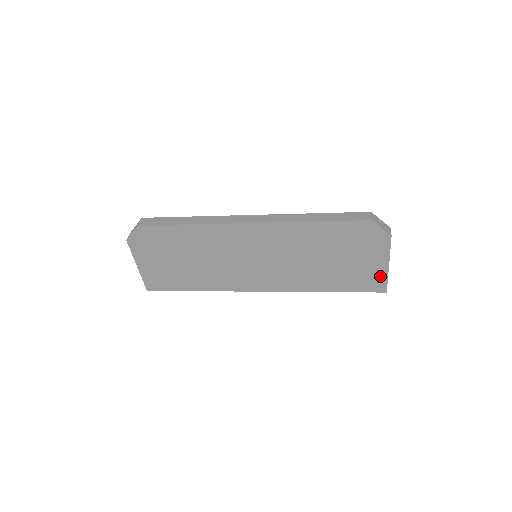
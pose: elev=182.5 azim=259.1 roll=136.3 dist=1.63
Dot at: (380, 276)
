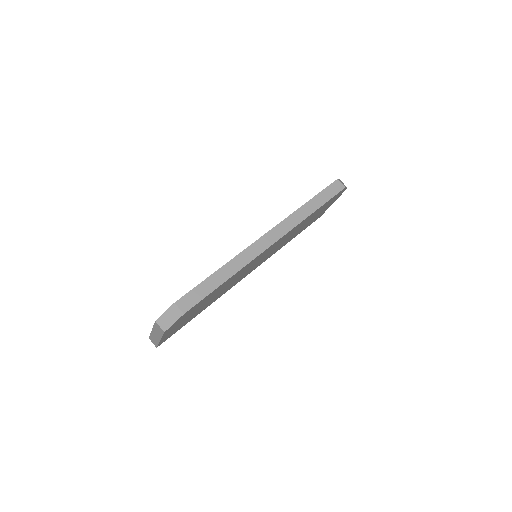
Dot at: occluded
